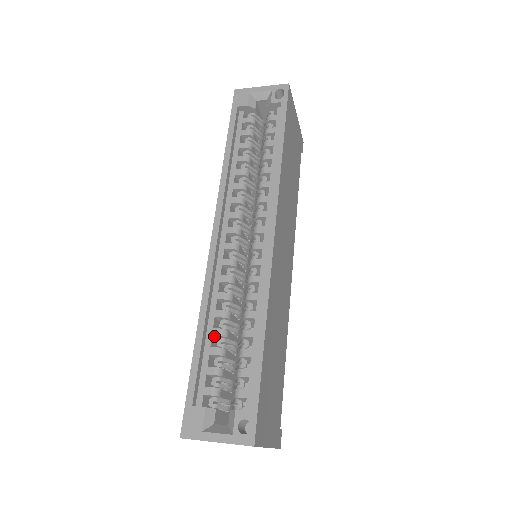
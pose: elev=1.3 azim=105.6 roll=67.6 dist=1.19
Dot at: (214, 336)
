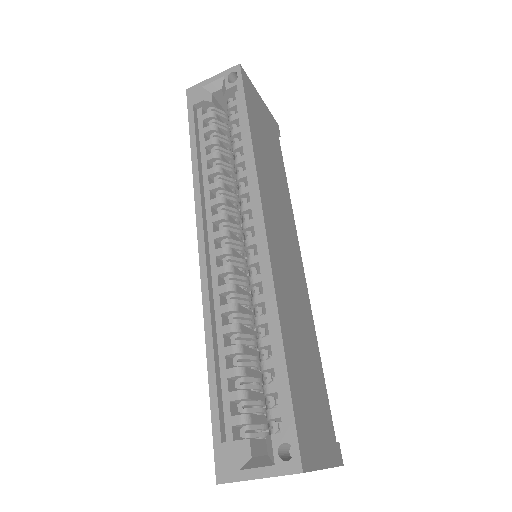
Dot at: (228, 356)
